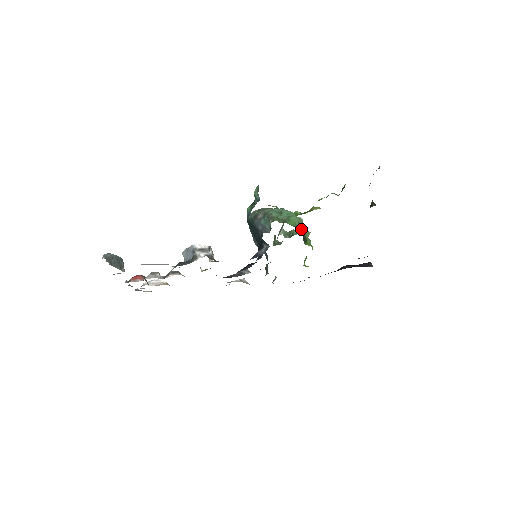
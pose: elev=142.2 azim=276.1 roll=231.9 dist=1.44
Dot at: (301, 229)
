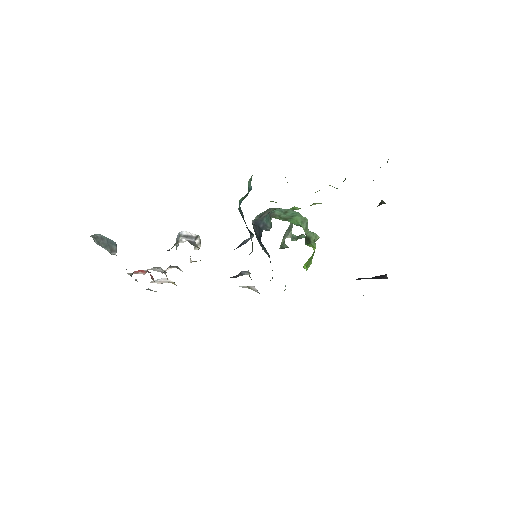
Dot at: (305, 230)
